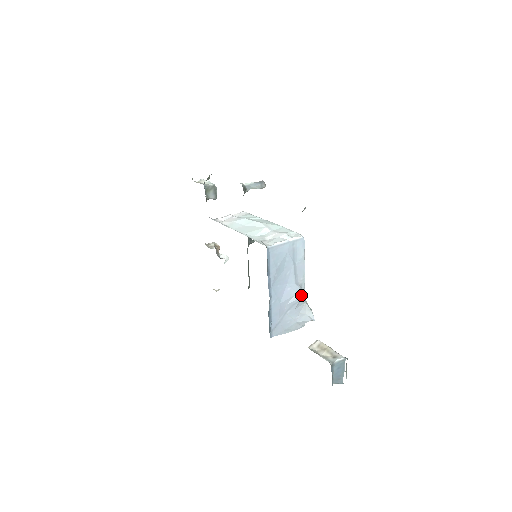
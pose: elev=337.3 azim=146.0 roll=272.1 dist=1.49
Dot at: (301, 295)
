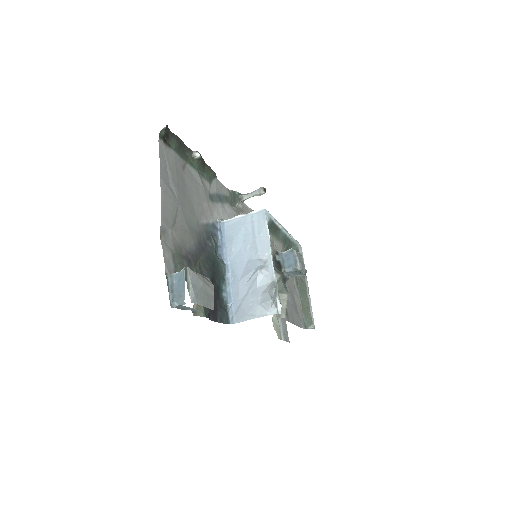
Dot at: (259, 269)
